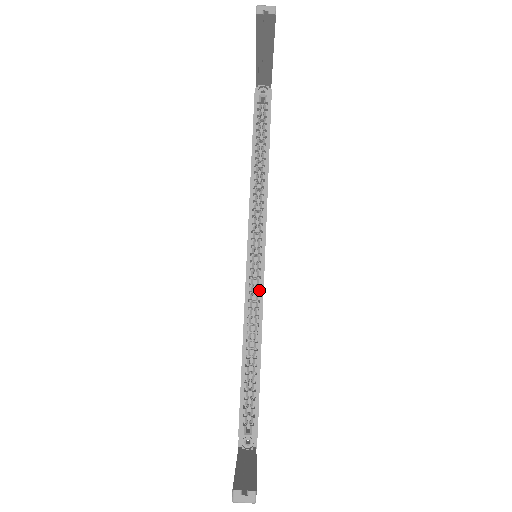
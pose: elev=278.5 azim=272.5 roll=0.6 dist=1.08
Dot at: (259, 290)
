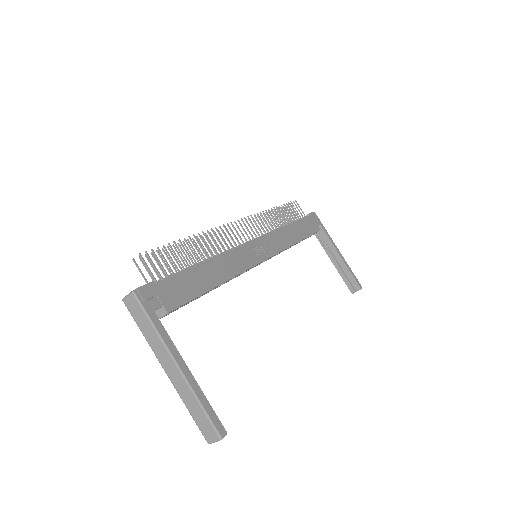
Dot at: occluded
